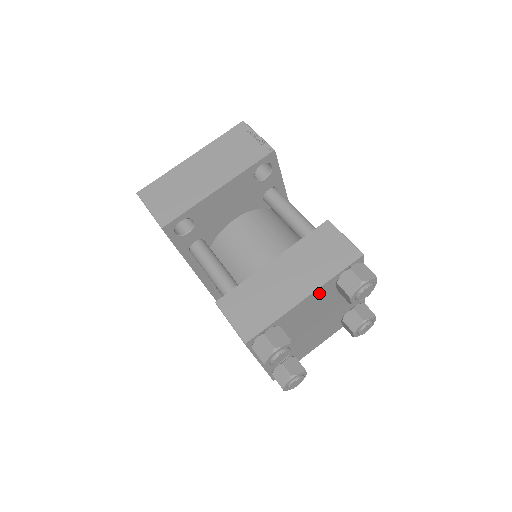
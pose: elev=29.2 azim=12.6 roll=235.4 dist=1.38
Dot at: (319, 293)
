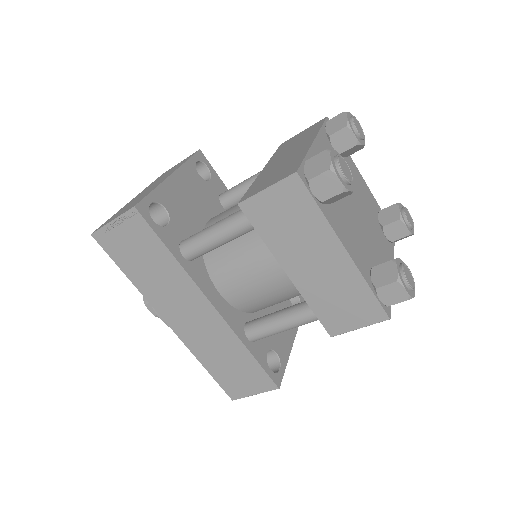
Dot at: (323, 145)
